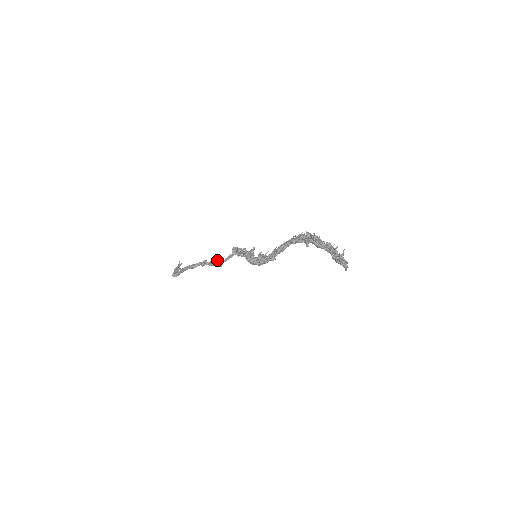
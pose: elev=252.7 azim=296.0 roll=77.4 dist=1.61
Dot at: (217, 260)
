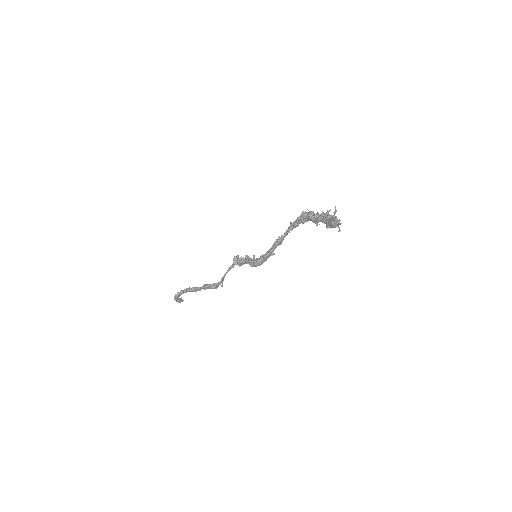
Dot at: occluded
